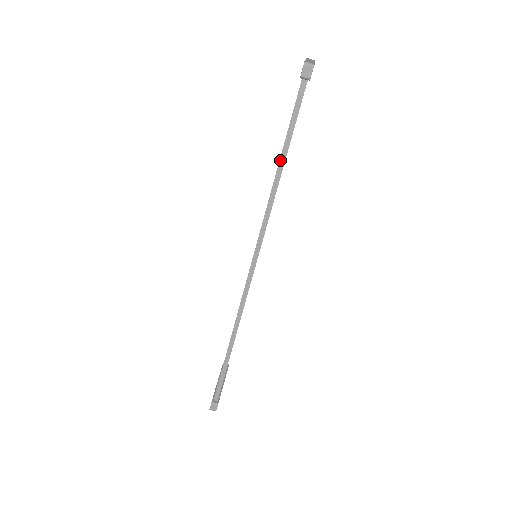
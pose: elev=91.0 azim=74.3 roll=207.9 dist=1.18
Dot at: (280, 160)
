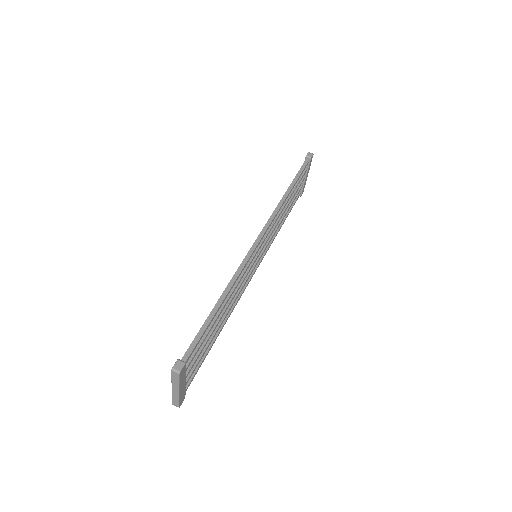
Dot at: (290, 185)
